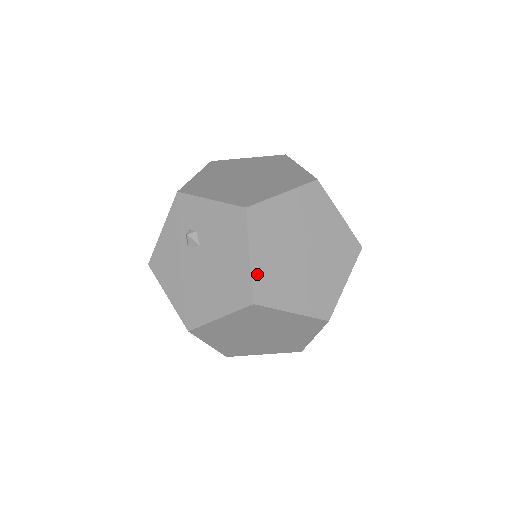
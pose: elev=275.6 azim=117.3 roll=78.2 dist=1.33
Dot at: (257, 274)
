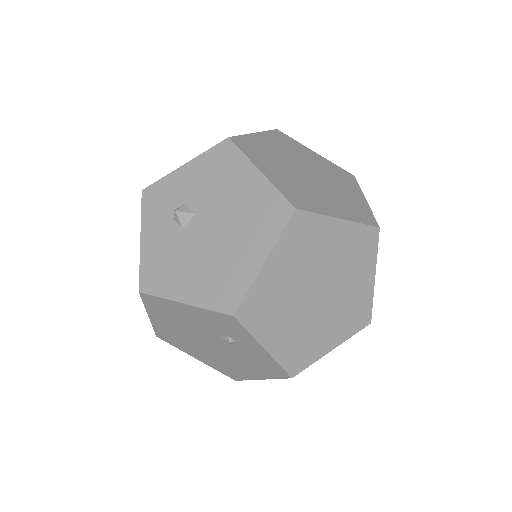
Dot at: (279, 185)
